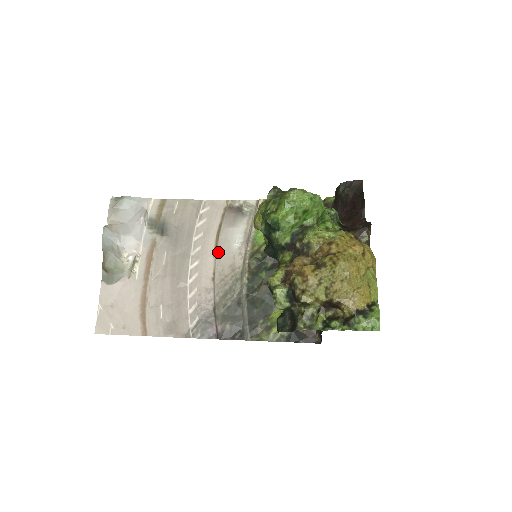
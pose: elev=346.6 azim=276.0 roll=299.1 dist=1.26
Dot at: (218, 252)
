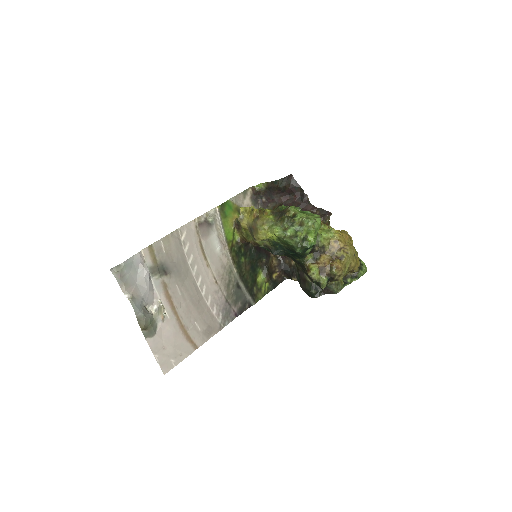
Dot at: (210, 262)
